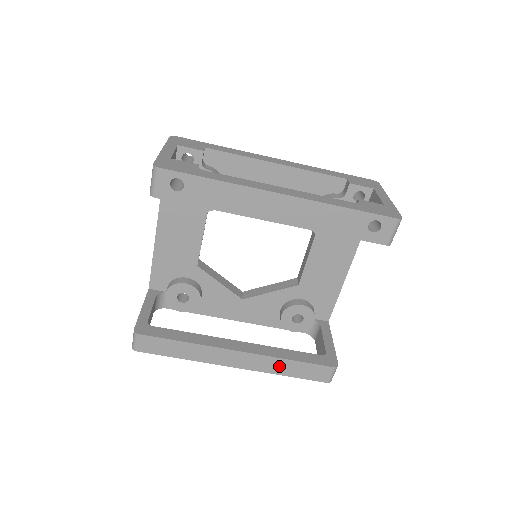
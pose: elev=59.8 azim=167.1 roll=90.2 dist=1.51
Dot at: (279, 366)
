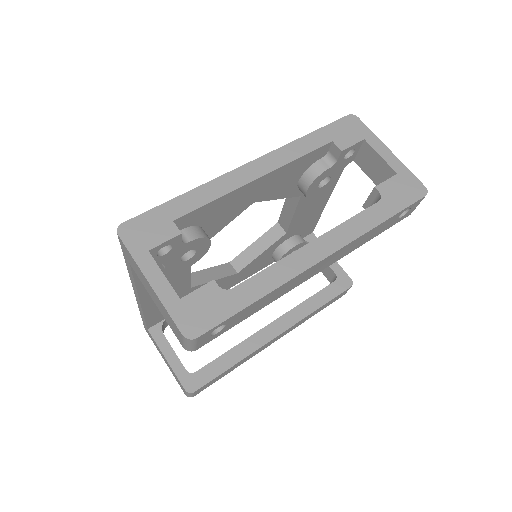
Dot at: (310, 316)
